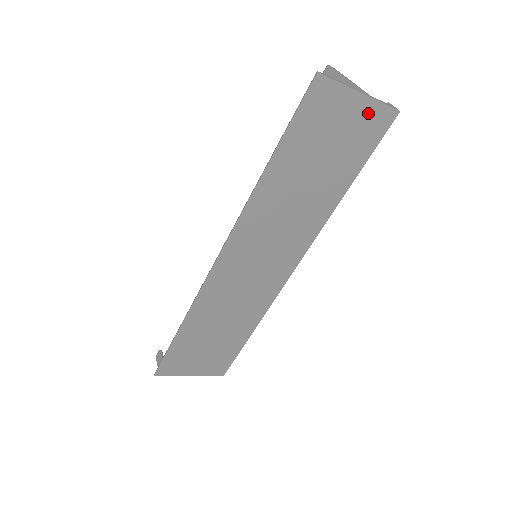
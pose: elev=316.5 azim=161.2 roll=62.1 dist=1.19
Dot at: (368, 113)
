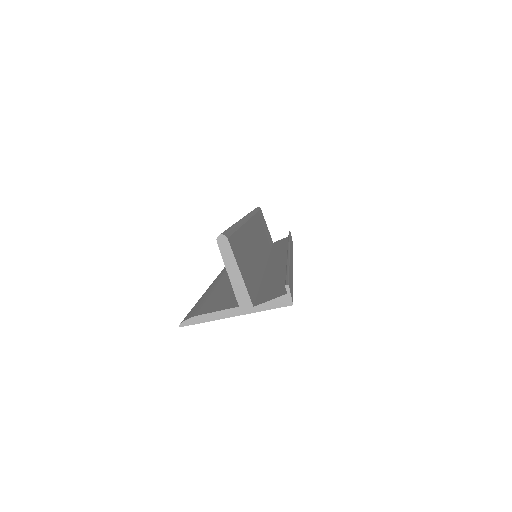
Dot at: occluded
